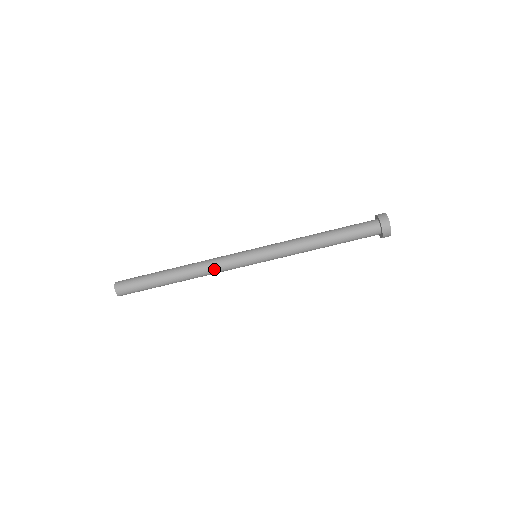
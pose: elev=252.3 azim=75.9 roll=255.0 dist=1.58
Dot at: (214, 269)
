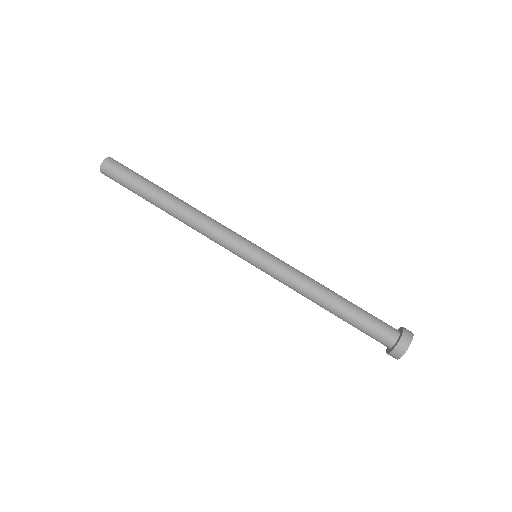
Dot at: (213, 222)
